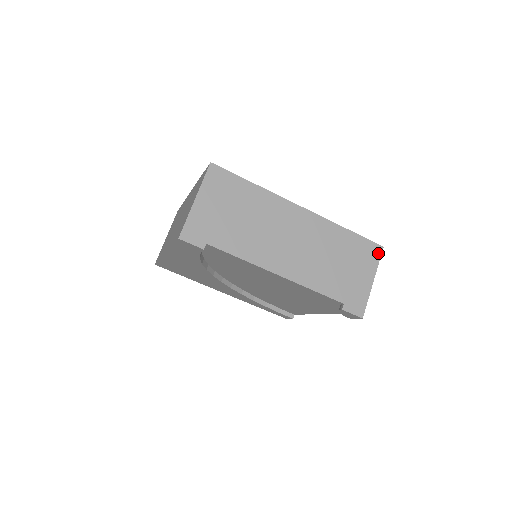
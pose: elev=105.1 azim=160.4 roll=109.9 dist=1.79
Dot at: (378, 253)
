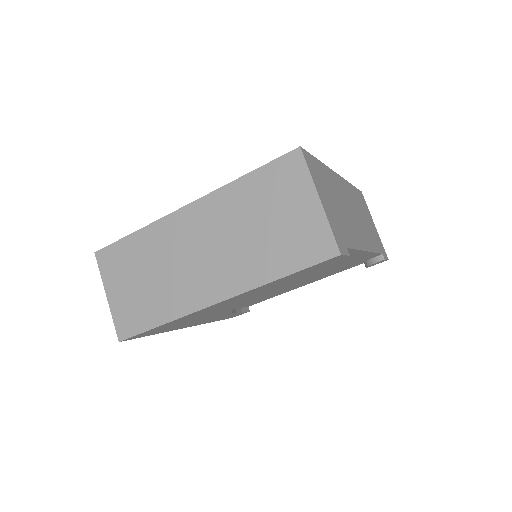
Dot at: (364, 199)
